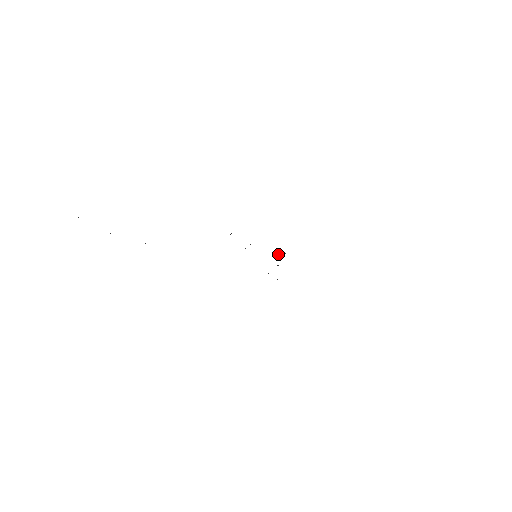
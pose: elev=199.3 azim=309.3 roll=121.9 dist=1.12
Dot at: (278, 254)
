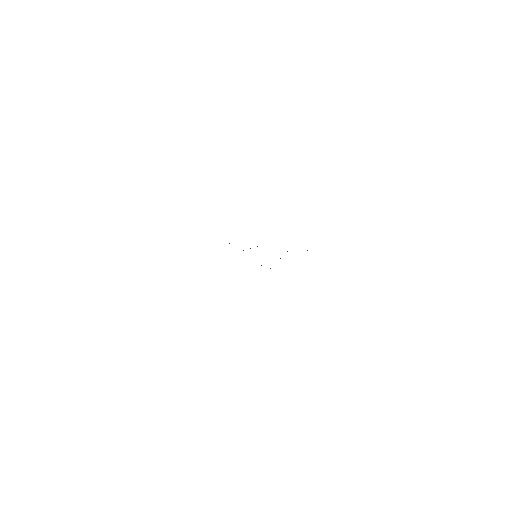
Dot at: occluded
